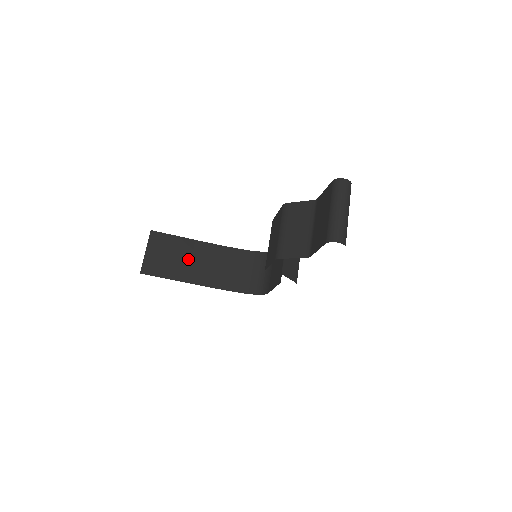
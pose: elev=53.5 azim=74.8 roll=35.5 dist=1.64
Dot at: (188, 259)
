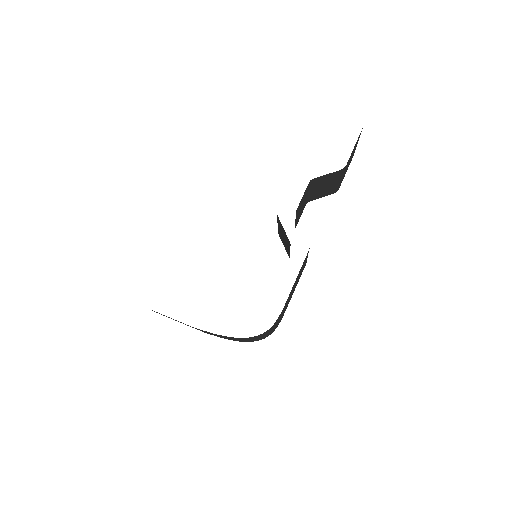
Dot at: occluded
